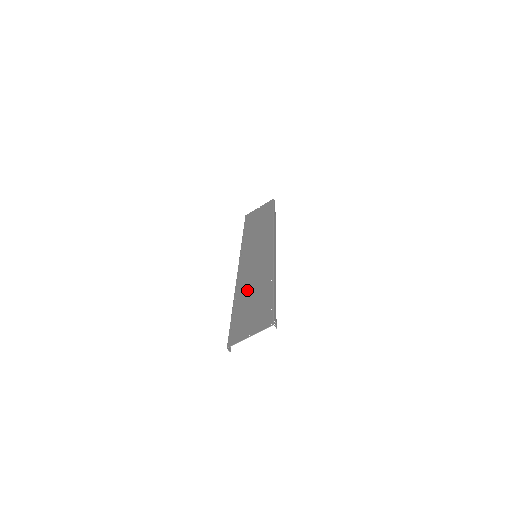
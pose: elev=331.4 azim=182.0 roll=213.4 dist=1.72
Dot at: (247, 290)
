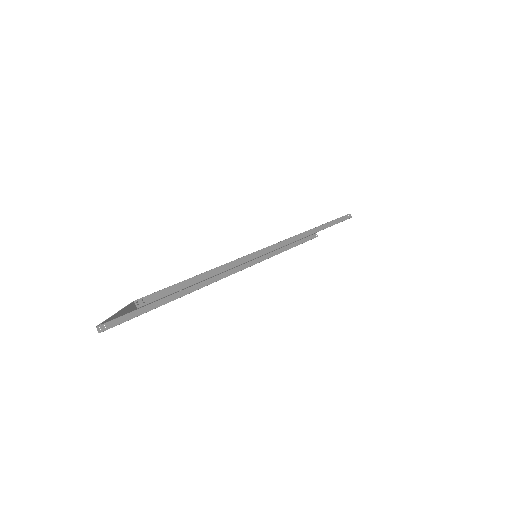
Dot at: occluded
